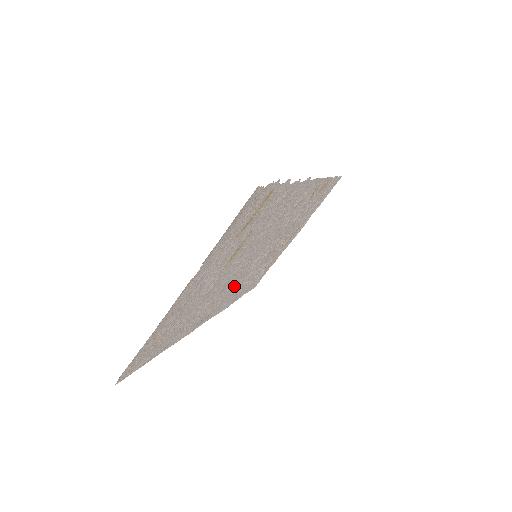
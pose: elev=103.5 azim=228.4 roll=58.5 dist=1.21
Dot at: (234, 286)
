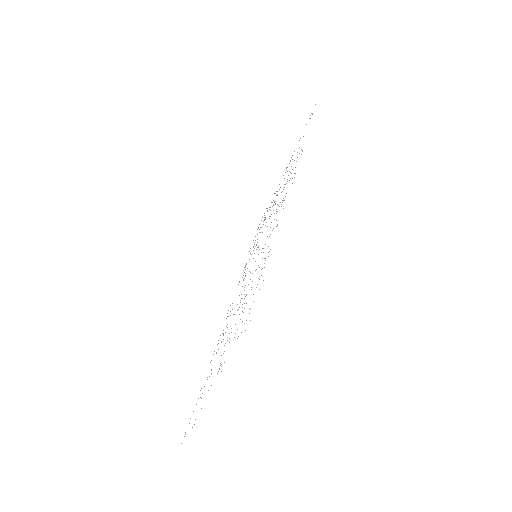
Dot at: occluded
